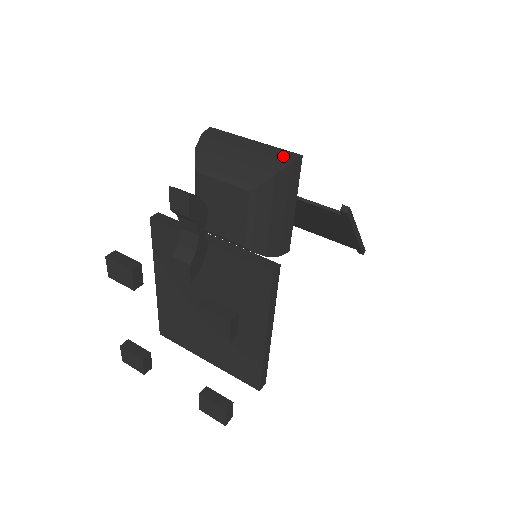
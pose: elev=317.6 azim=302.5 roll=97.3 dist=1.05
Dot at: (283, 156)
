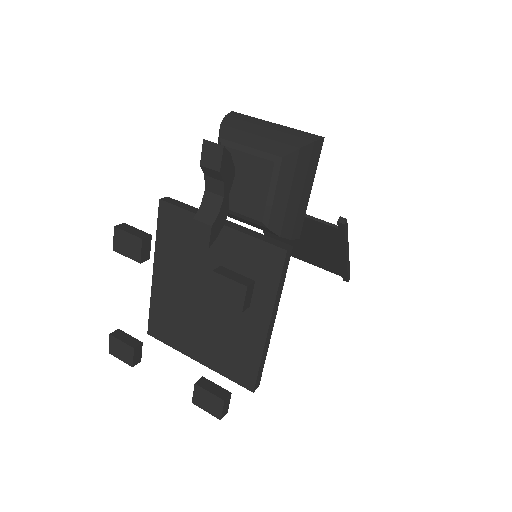
Dot at: (306, 136)
